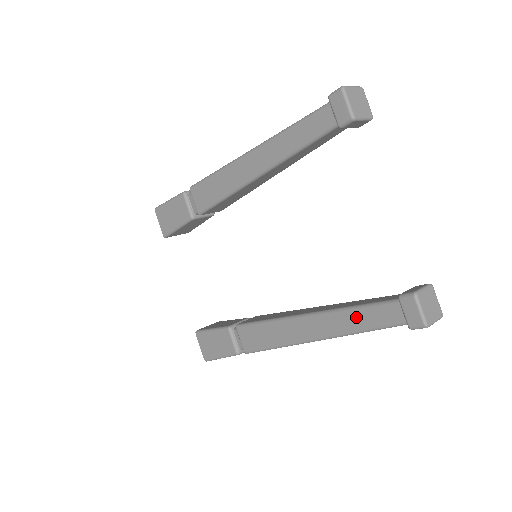
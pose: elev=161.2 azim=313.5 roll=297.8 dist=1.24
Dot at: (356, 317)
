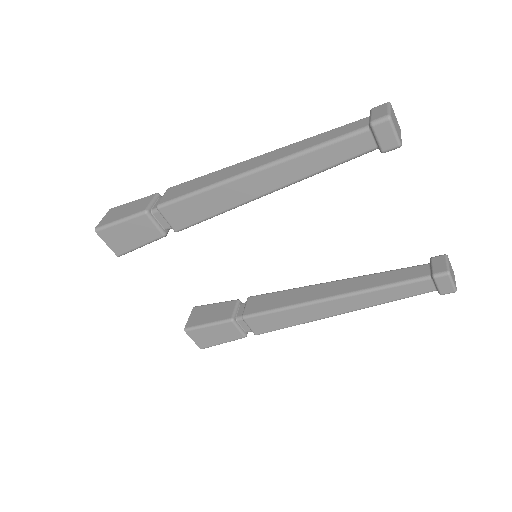
Dot at: (387, 293)
